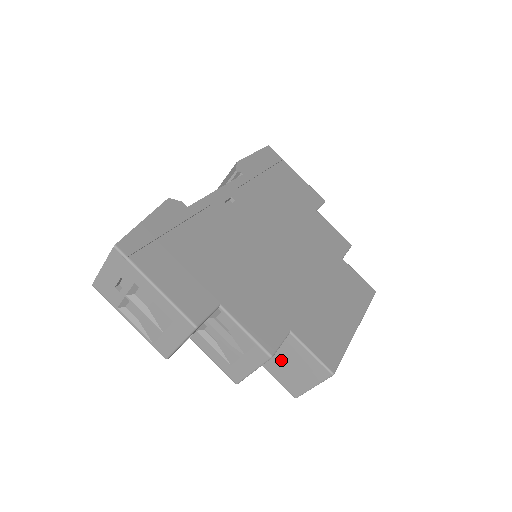
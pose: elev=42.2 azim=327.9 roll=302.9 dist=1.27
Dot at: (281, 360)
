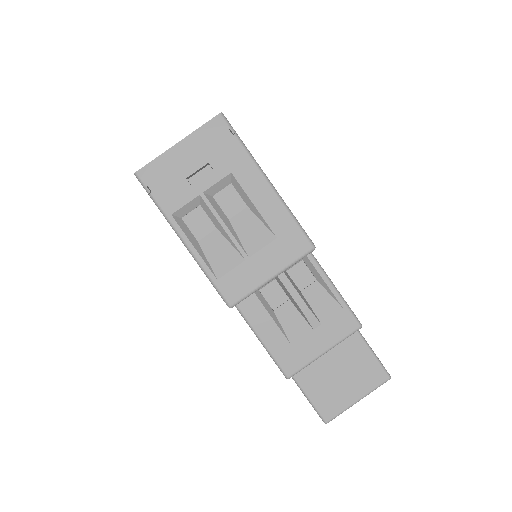
Dot at: (323, 361)
